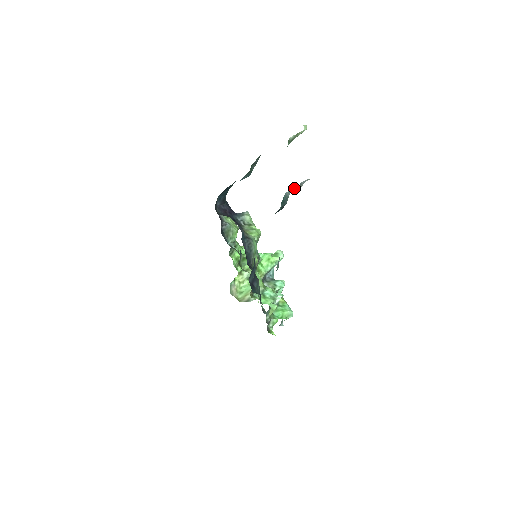
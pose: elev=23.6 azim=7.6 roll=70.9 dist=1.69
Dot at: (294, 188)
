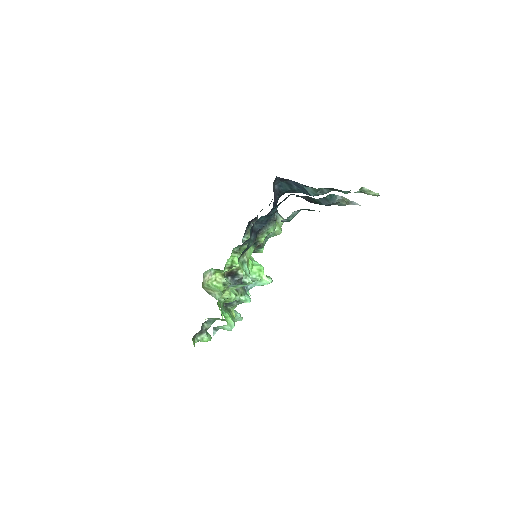
Dot at: (346, 199)
